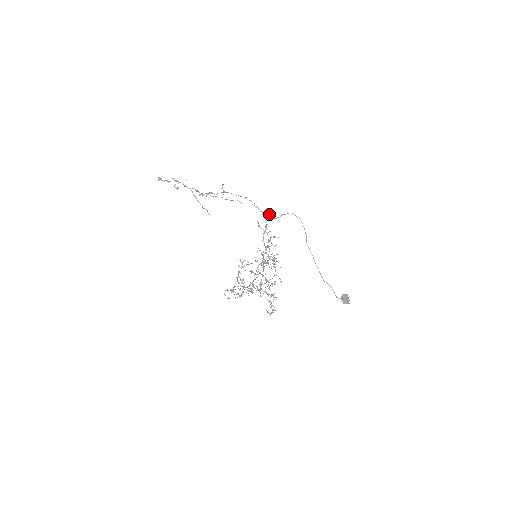
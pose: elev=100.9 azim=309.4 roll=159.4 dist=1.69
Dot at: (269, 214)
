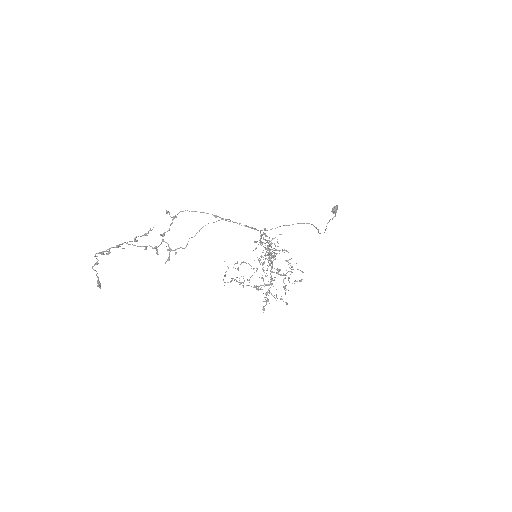
Dot at: (264, 229)
